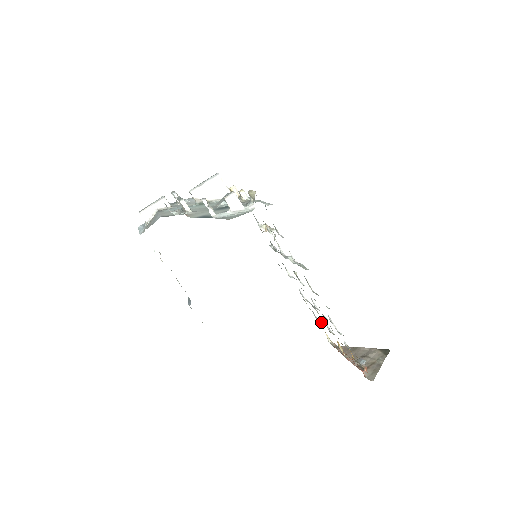
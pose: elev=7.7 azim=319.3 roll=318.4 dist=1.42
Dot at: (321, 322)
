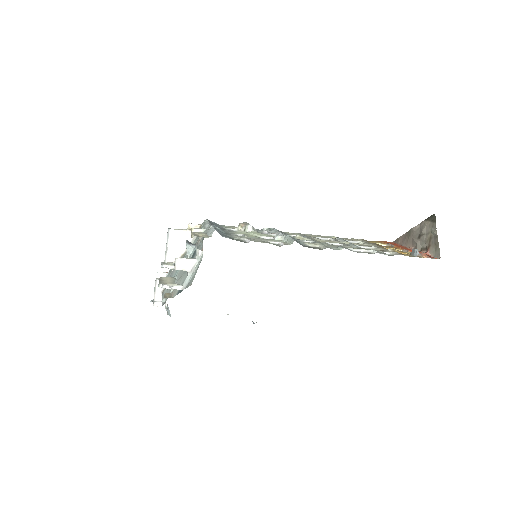
Dot at: (361, 241)
